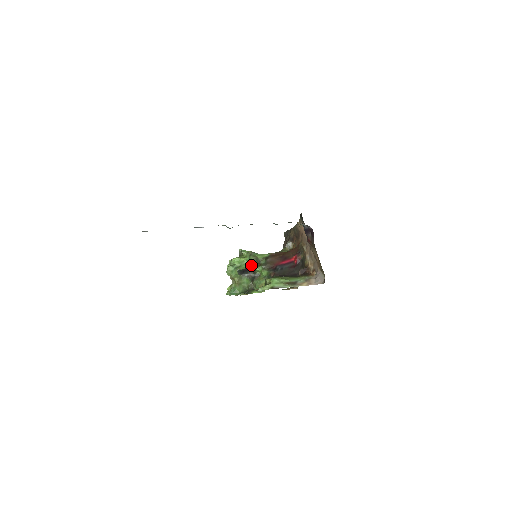
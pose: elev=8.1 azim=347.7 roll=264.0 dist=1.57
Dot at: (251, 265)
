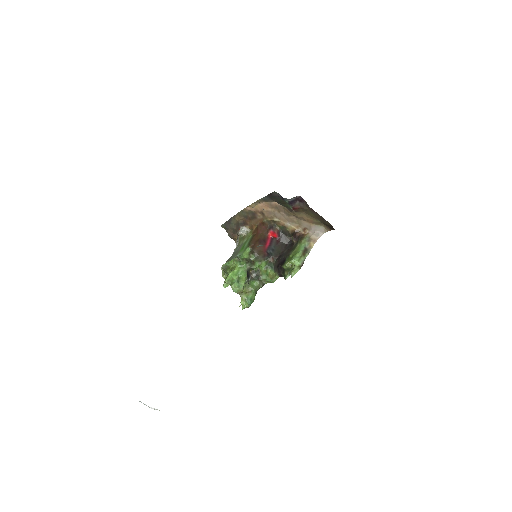
Dot at: (248, 268)
